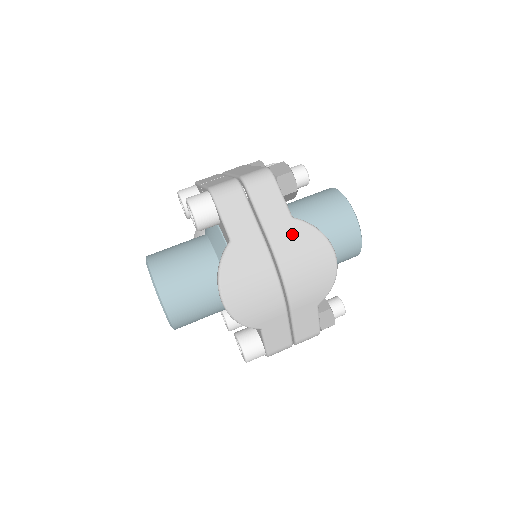
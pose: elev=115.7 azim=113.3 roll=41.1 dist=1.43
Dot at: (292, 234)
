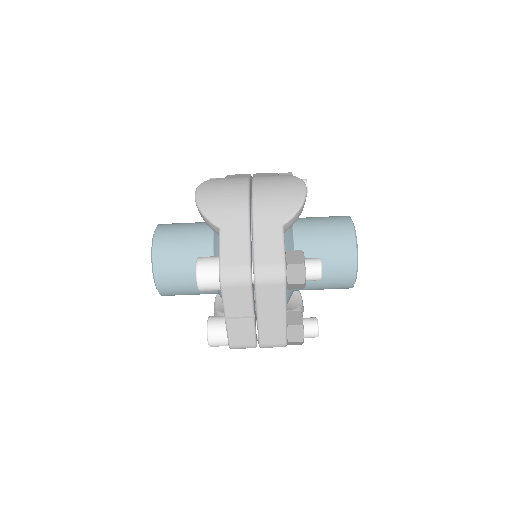
Dot at: occluded
